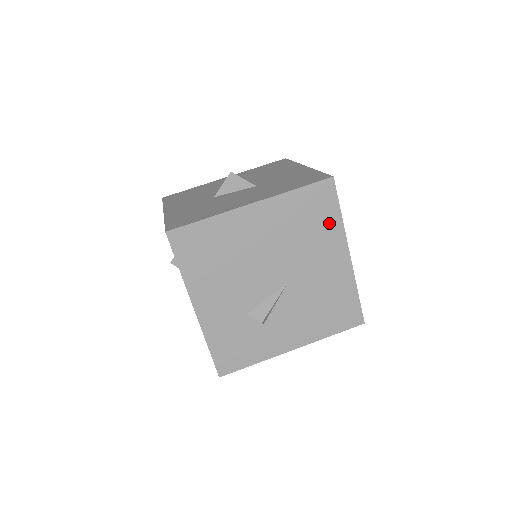
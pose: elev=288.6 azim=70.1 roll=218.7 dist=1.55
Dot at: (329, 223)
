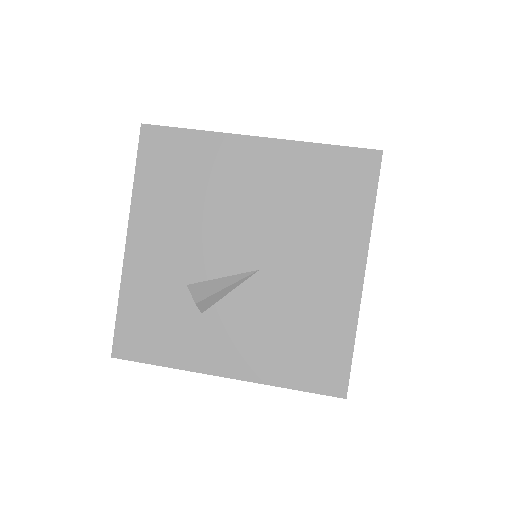
Dot at: (351, 213)
